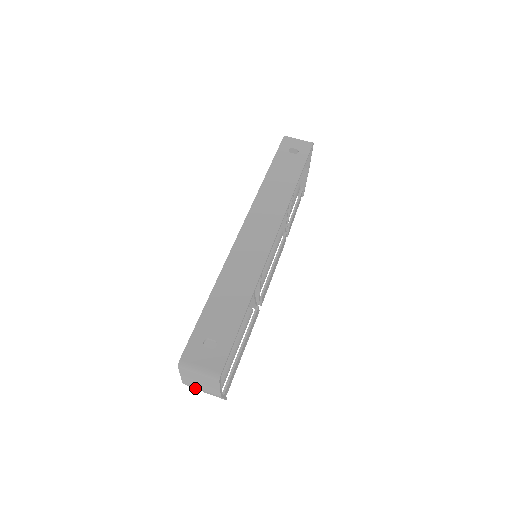
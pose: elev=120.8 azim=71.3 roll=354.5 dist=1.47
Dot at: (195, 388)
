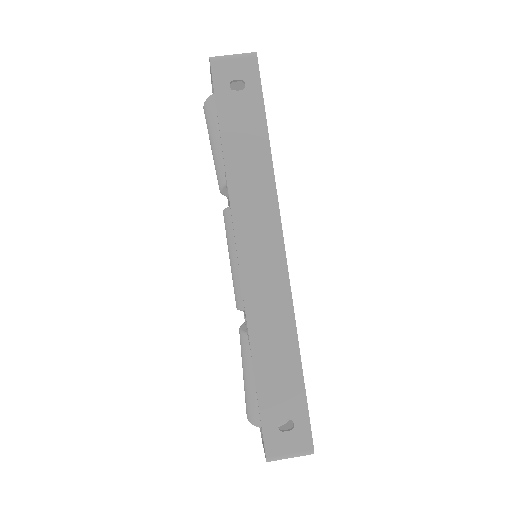
Dot at: occluded
